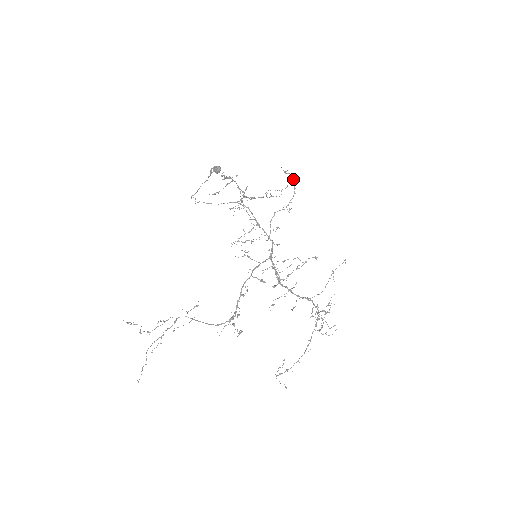
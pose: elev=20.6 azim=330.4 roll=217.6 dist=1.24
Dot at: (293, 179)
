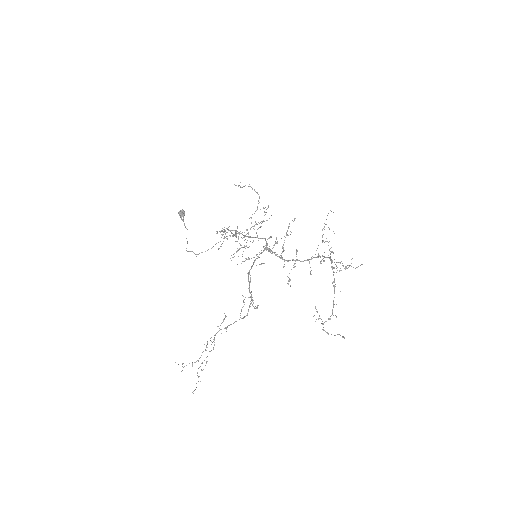
Dot at: occluded
